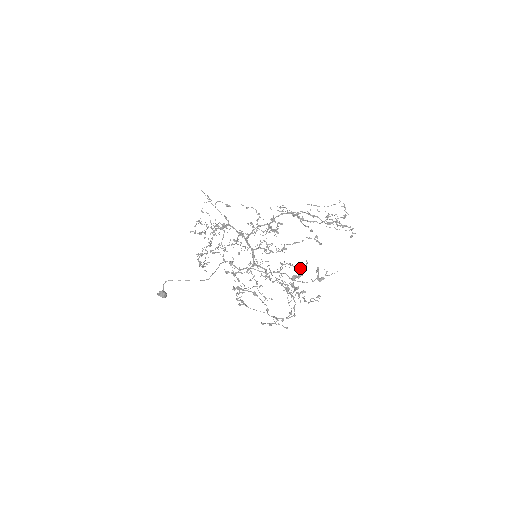
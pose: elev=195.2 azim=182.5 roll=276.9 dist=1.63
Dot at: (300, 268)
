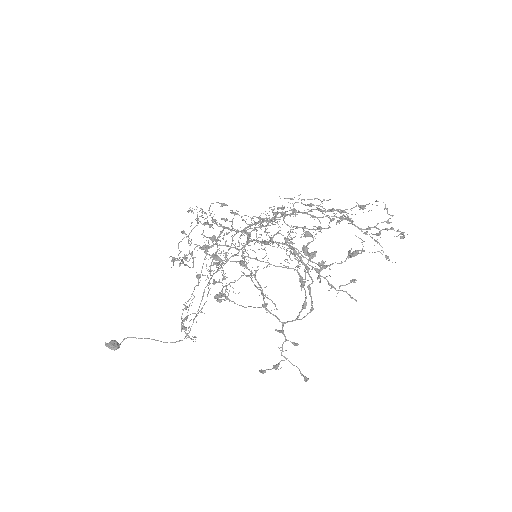
Dot at: (317, 228)
